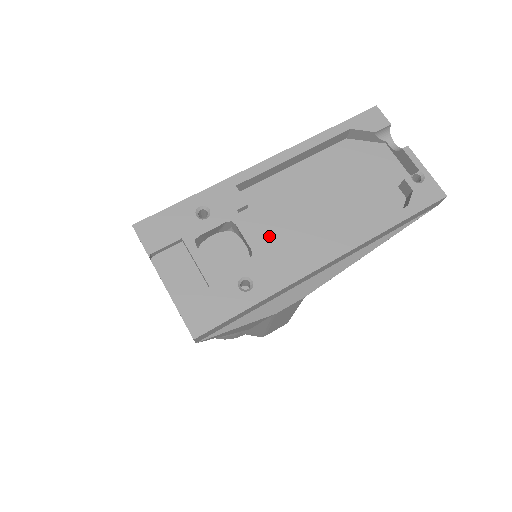
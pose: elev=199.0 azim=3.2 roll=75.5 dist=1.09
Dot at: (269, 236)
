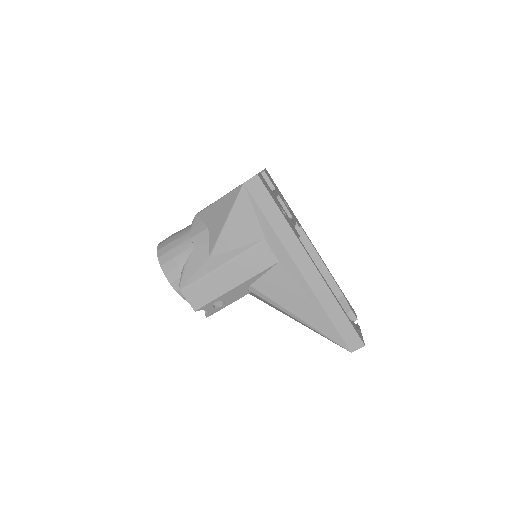
Dot at: occluded
